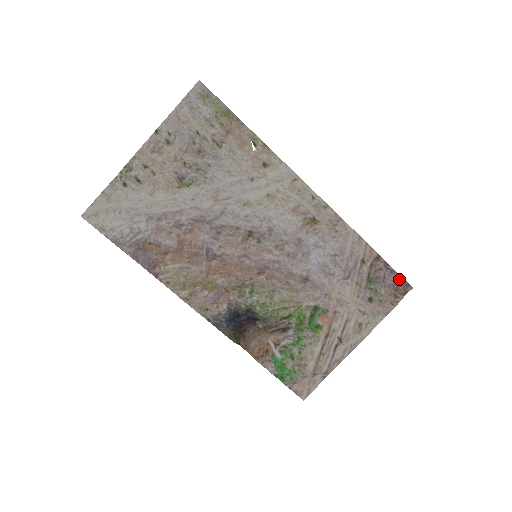
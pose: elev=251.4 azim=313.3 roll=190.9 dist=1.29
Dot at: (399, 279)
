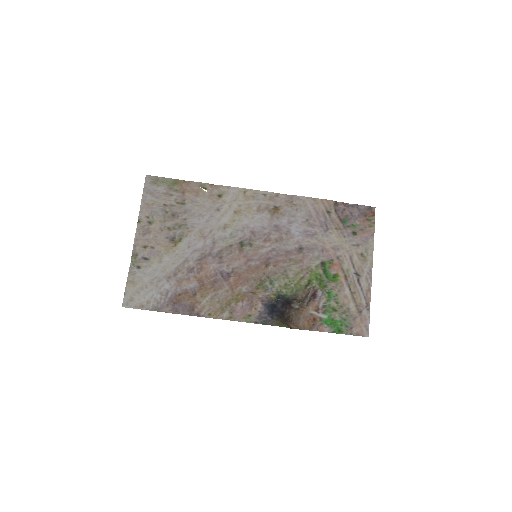
Dot at: (361, 208)
